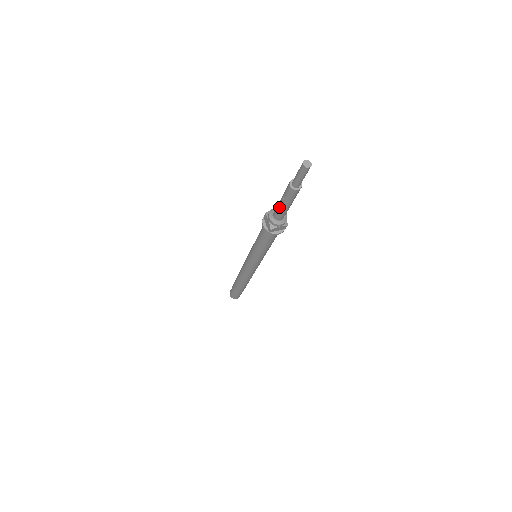
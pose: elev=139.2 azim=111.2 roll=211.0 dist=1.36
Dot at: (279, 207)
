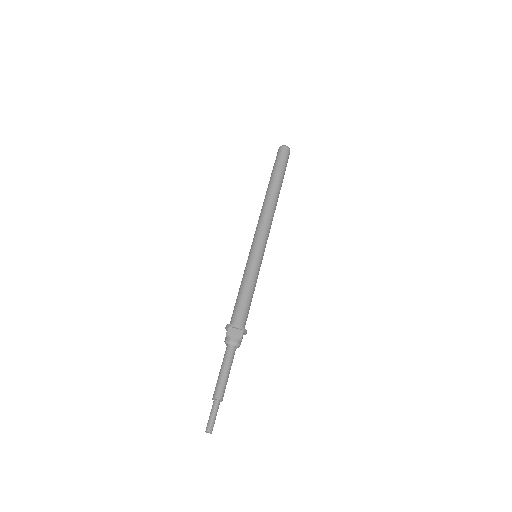
Dot at: (222, 363)
